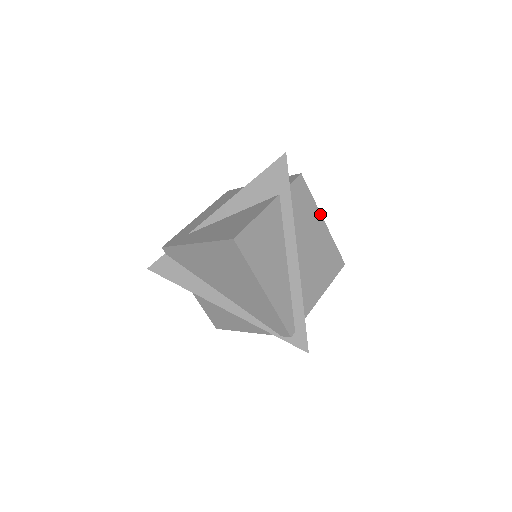
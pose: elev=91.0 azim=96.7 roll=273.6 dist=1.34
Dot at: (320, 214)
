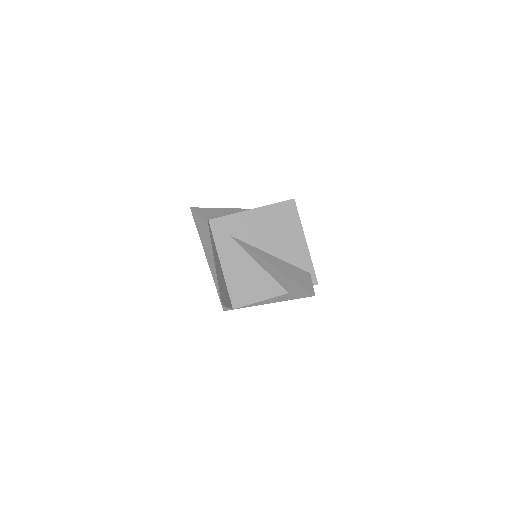
Dot at: occluded
